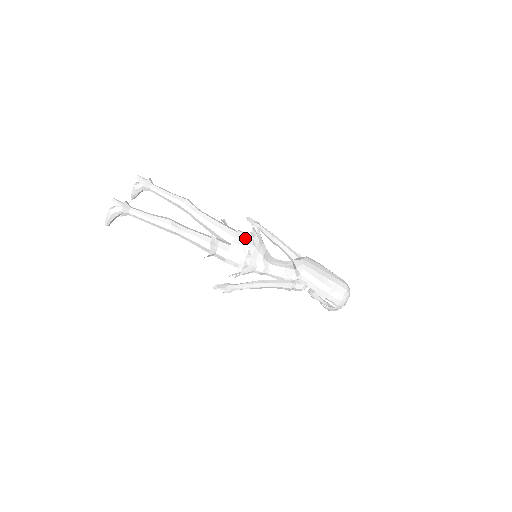
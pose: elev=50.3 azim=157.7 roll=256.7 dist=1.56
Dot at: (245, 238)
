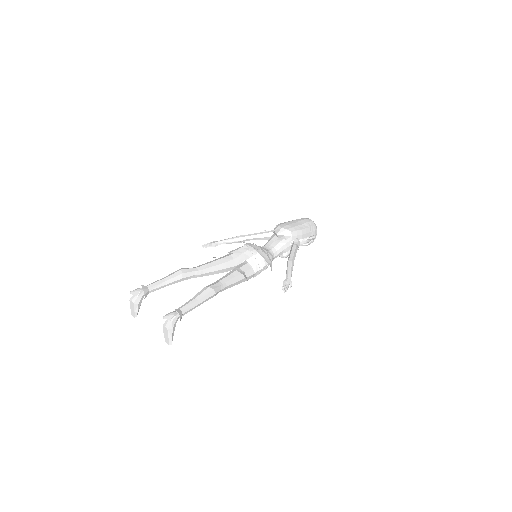
Dot at: (243, 251)
